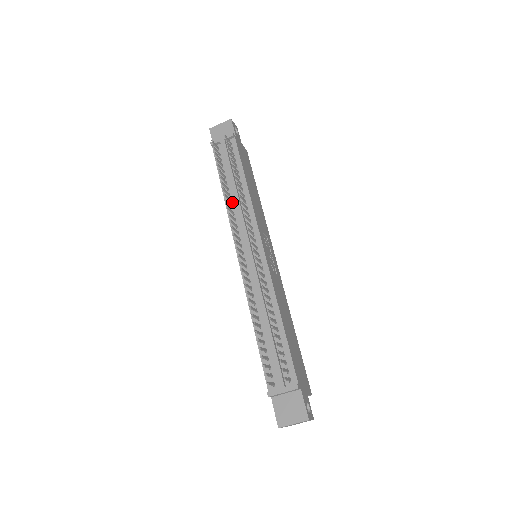
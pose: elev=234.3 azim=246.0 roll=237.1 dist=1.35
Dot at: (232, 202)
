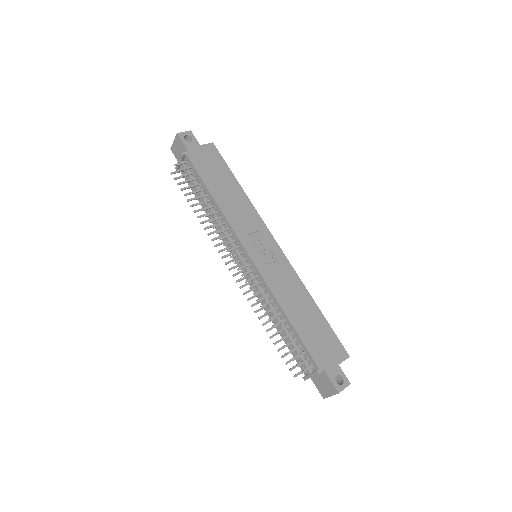
Dot at: occluded
